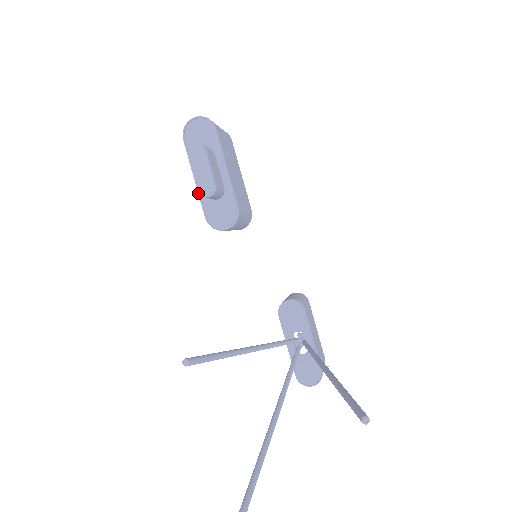
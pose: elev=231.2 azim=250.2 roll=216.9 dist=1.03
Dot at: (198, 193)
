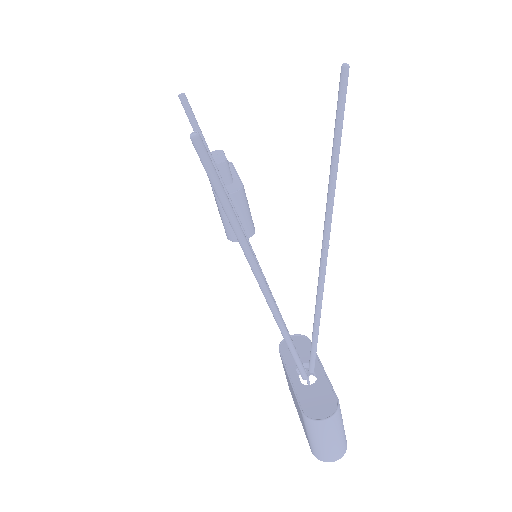
Dot at: (211, 185)
